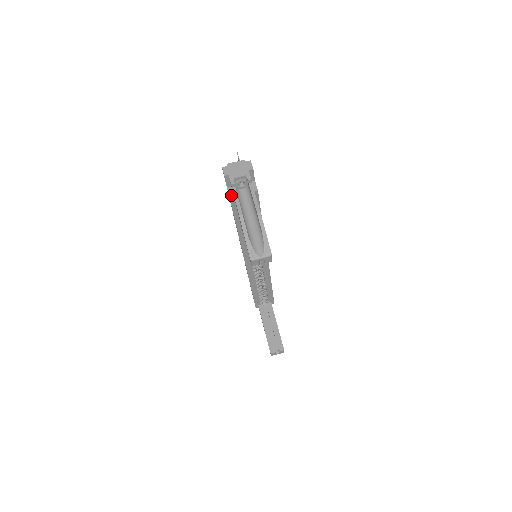
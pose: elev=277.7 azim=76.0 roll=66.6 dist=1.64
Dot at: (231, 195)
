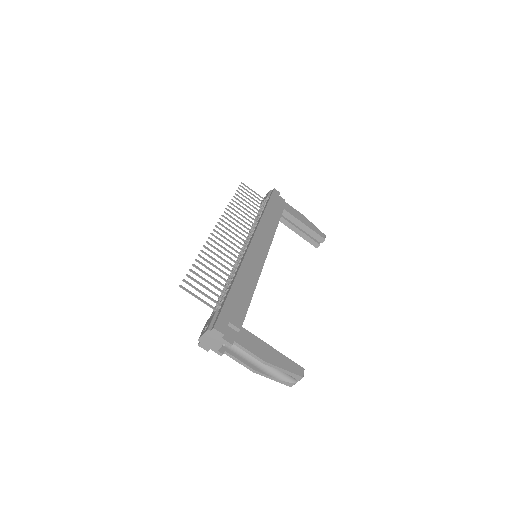
Dot at: occluded
